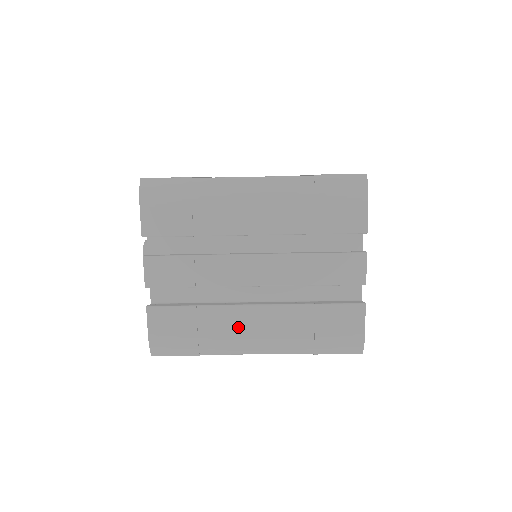
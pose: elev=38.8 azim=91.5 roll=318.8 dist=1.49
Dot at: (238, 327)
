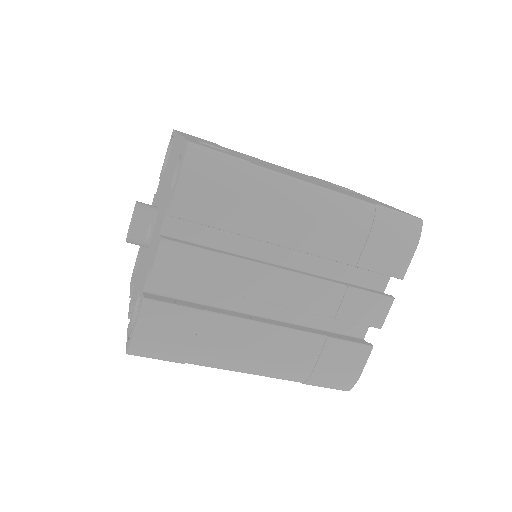
Dot at: (241, 343)
